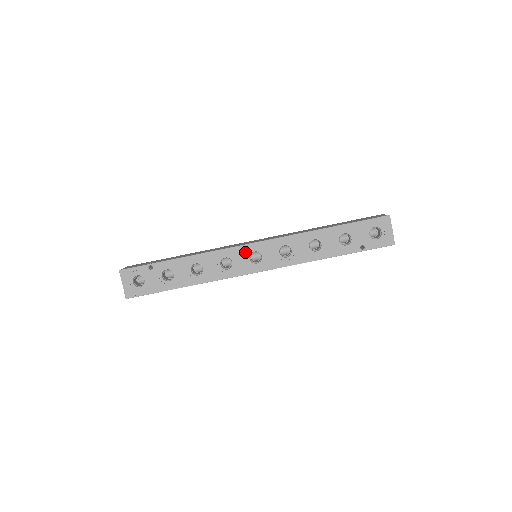
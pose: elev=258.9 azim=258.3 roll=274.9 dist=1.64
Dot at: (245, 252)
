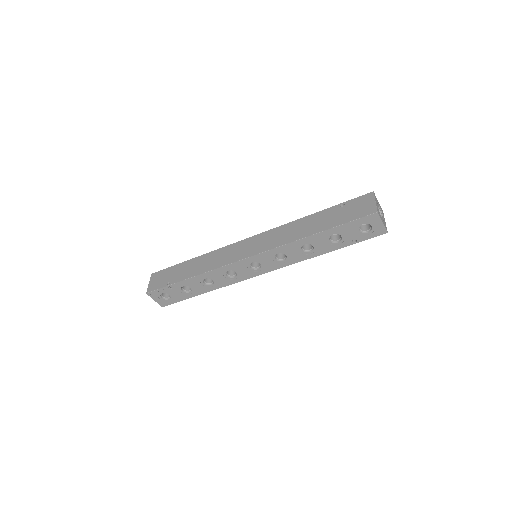
Dot at: (244, 264)
